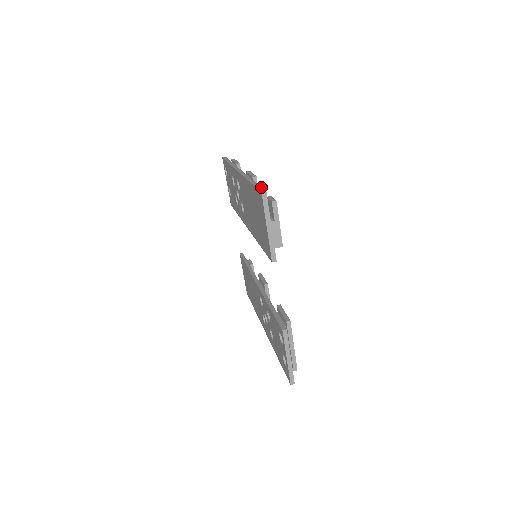
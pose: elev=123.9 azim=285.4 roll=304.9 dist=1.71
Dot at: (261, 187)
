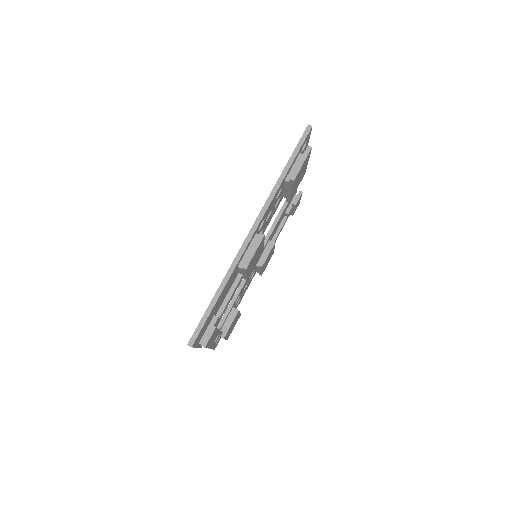
Dot at: (202, 328)
